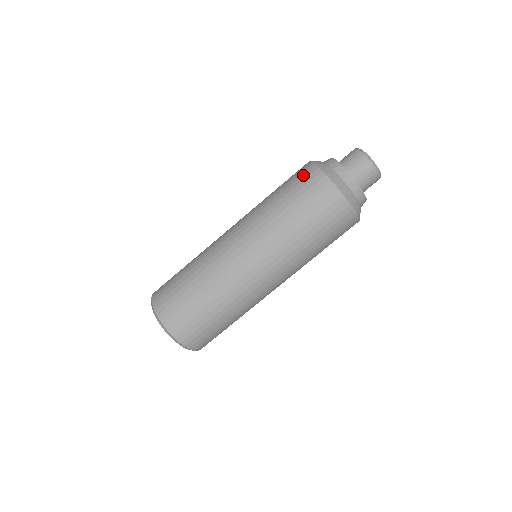
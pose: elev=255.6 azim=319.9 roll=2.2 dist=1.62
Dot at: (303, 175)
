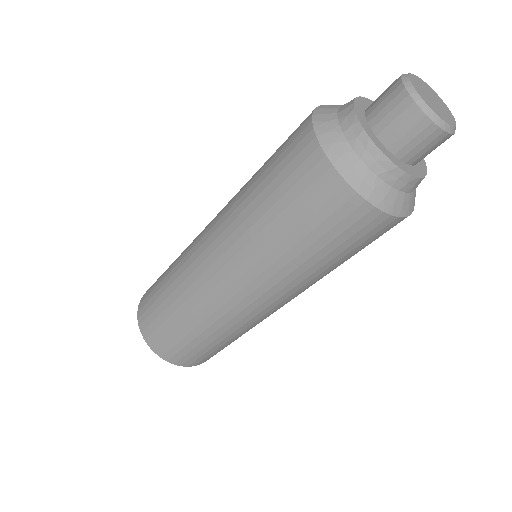
Dot at: (295, 157)
